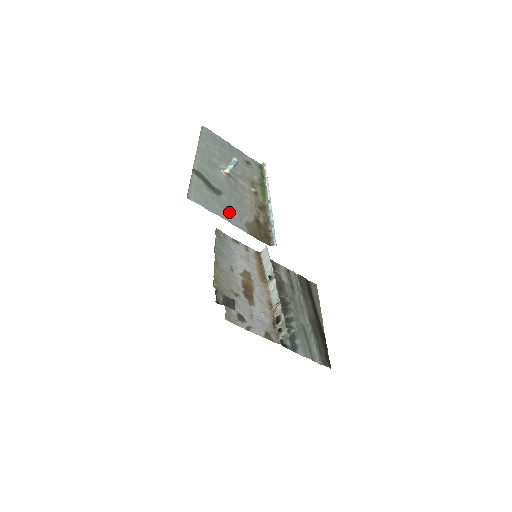
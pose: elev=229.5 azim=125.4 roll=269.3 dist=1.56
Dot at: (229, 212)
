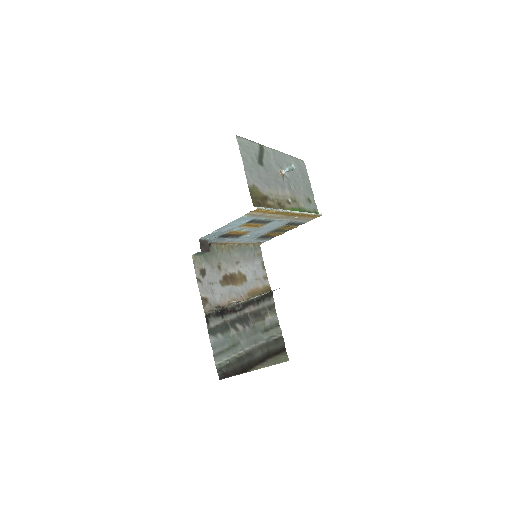
Dot at: (252, 170)
